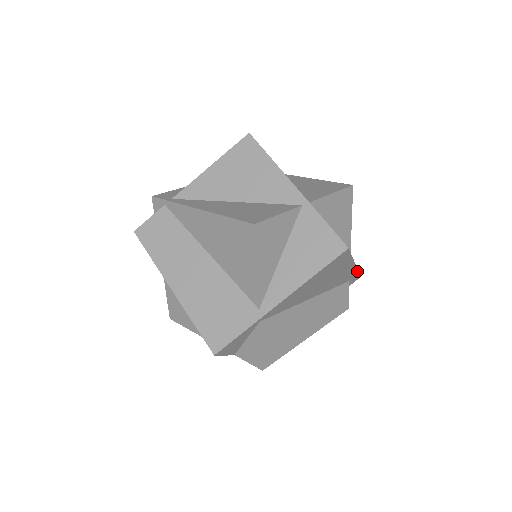
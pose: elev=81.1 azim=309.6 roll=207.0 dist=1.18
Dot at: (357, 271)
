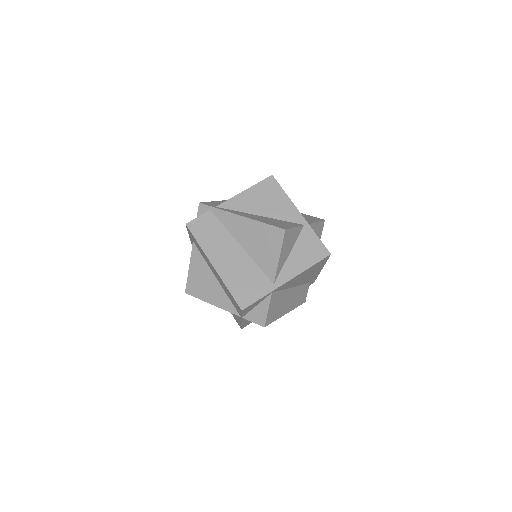
Dot at: (317, 276)
